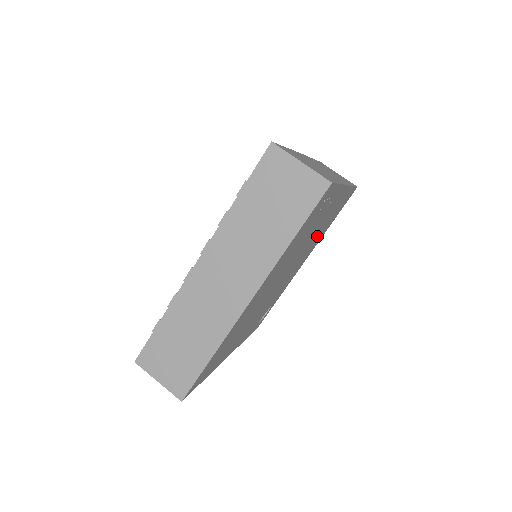
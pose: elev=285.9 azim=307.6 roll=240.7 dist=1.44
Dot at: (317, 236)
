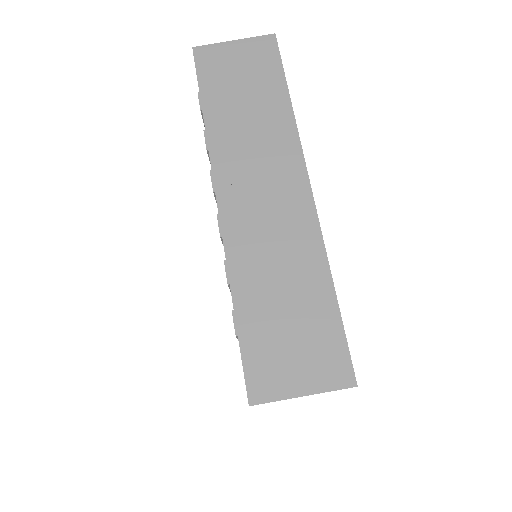
Dot at: occluded
